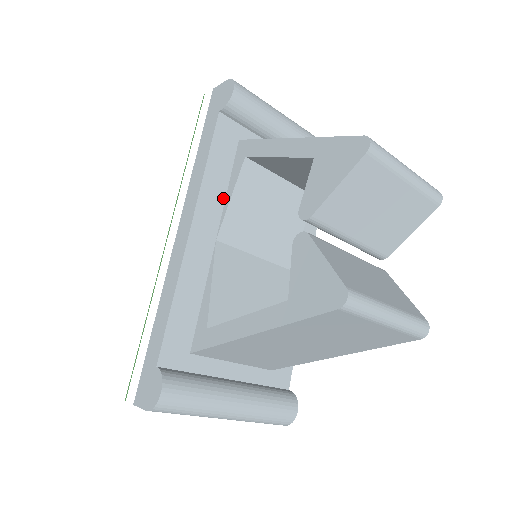
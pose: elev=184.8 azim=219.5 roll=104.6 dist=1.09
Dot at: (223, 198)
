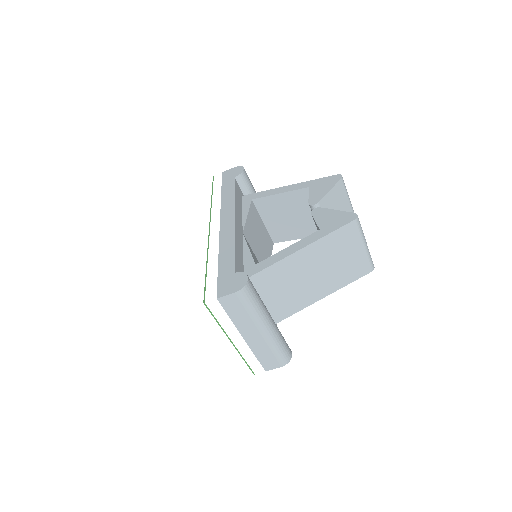
Dot at: (241, 216)
